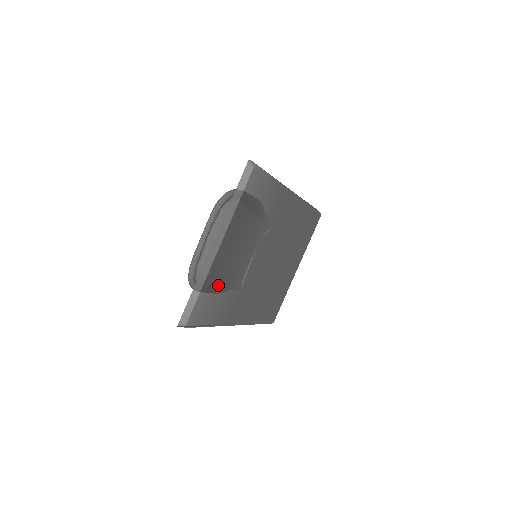
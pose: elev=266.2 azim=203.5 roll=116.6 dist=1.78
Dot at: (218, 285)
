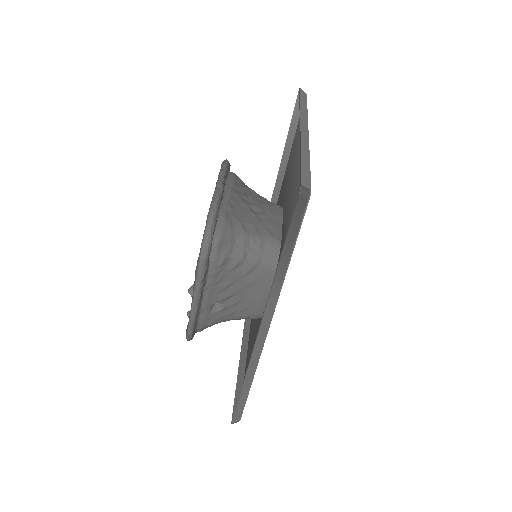
Dot at: (297, 195)
